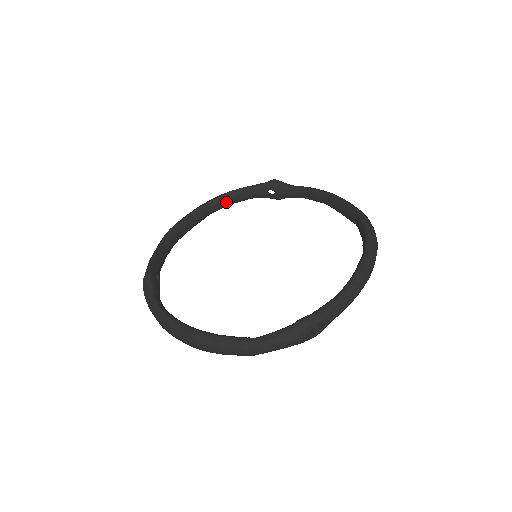
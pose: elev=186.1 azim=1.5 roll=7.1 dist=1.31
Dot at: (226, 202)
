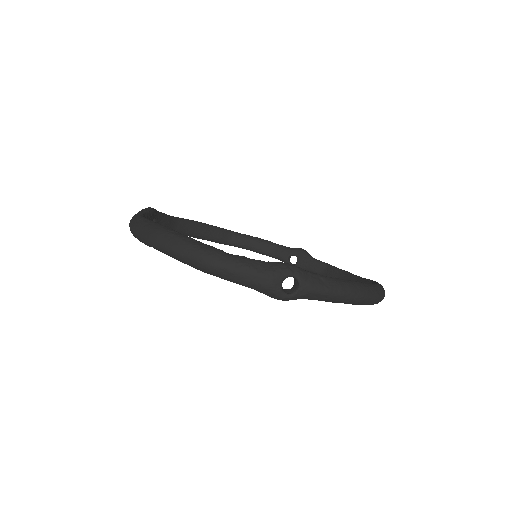
Dot at: (249, 243)
